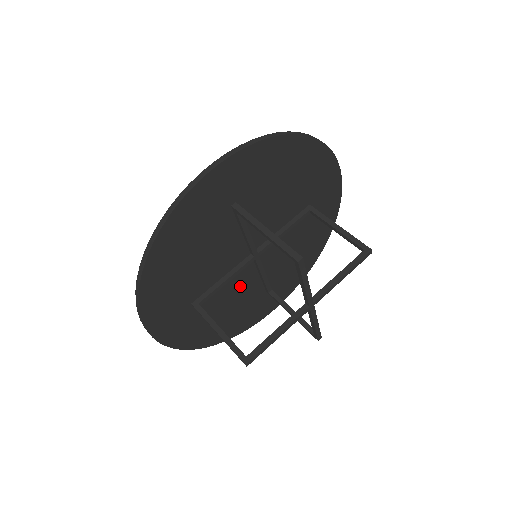
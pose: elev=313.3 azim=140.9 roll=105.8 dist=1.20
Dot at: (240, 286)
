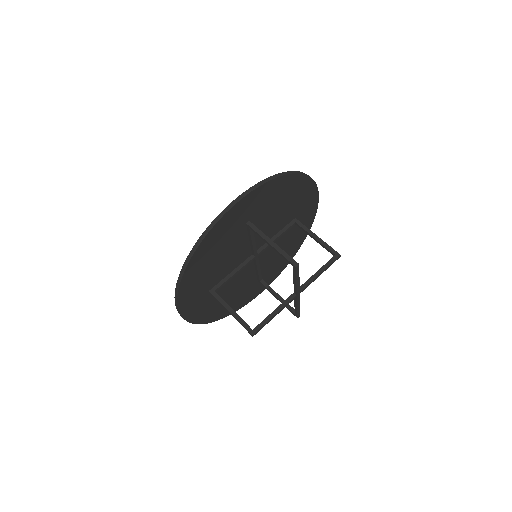
Dot at: (241, 277)
